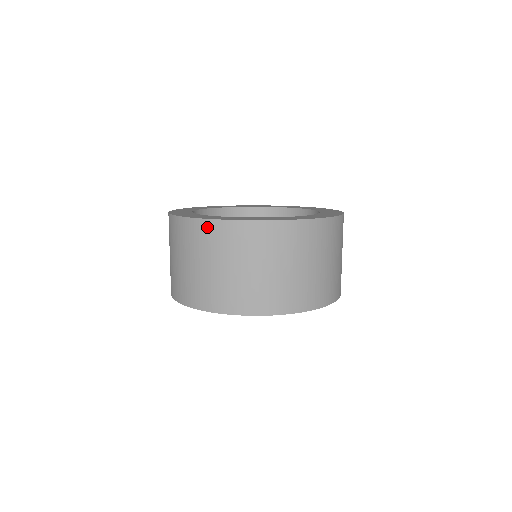
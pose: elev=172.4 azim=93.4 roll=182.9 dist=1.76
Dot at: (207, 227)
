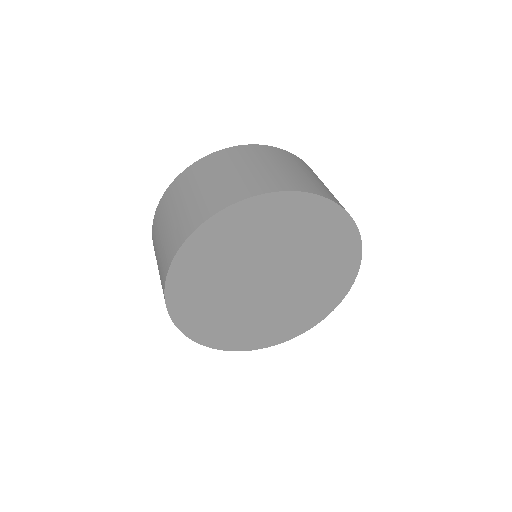
Dot at: (223, 153)
